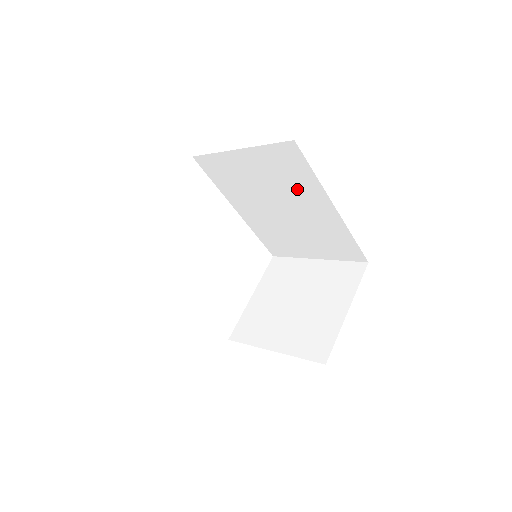
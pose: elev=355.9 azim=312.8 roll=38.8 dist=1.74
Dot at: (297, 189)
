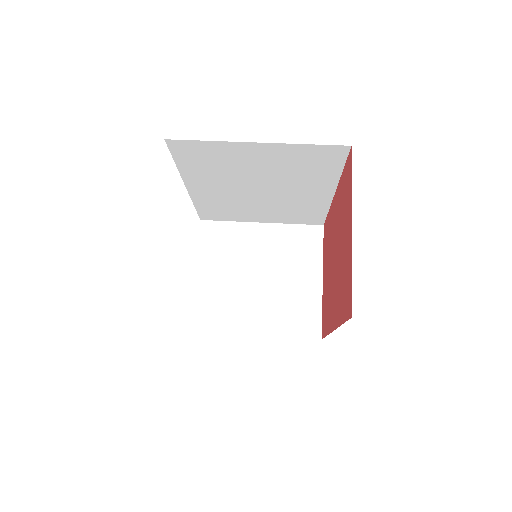
Dot at: (304, 178)
